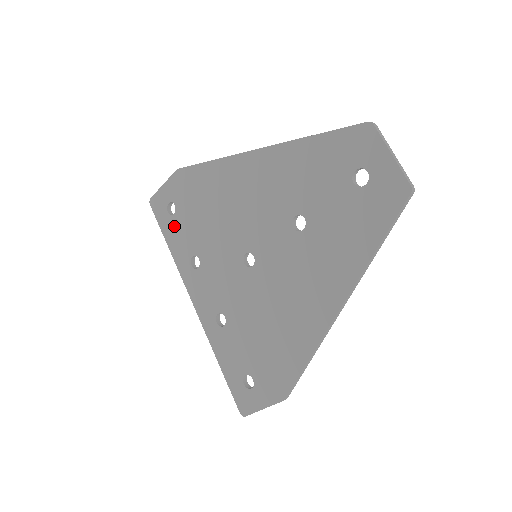
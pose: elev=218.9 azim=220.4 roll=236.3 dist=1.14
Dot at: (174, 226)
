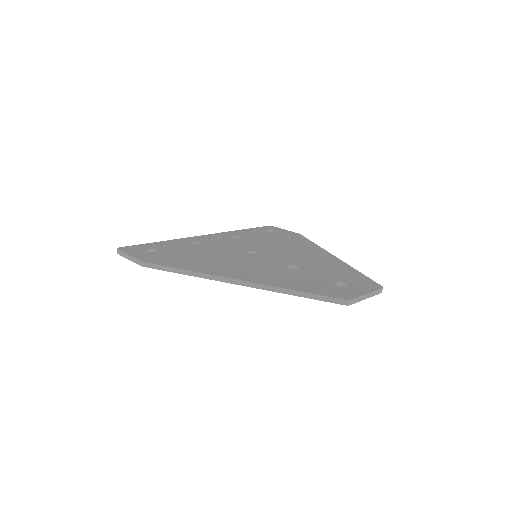
Dot at: occluded
